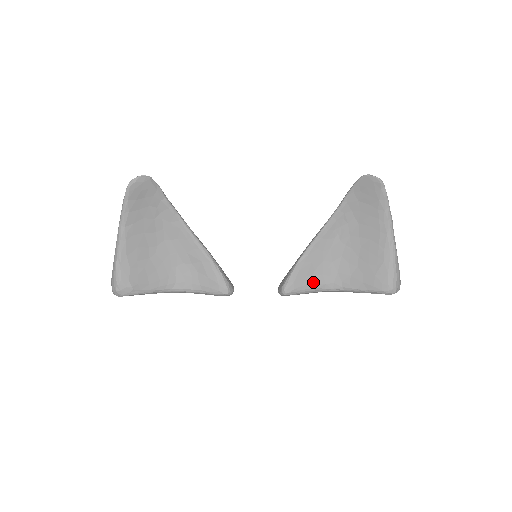
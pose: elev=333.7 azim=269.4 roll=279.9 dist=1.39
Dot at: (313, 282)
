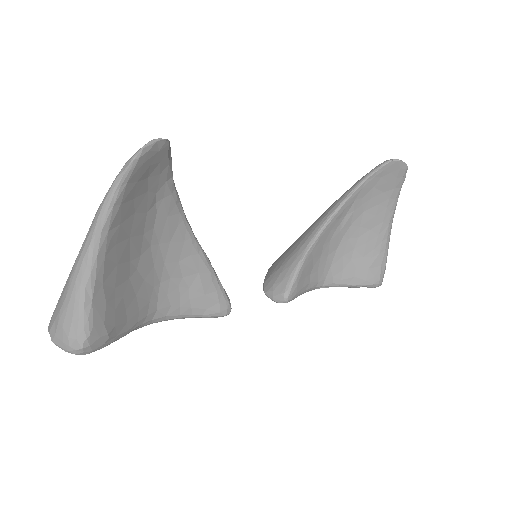
Dot at: (309, 282)
